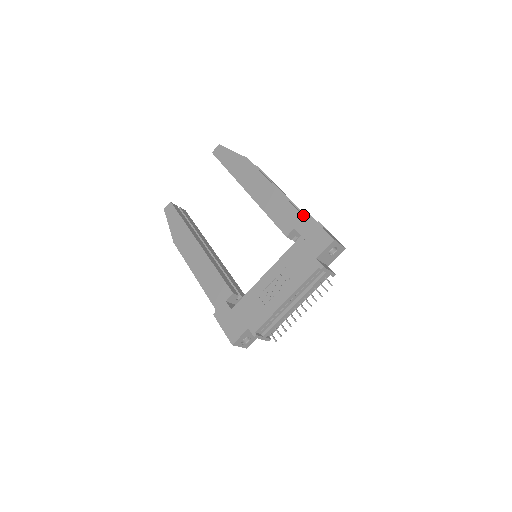
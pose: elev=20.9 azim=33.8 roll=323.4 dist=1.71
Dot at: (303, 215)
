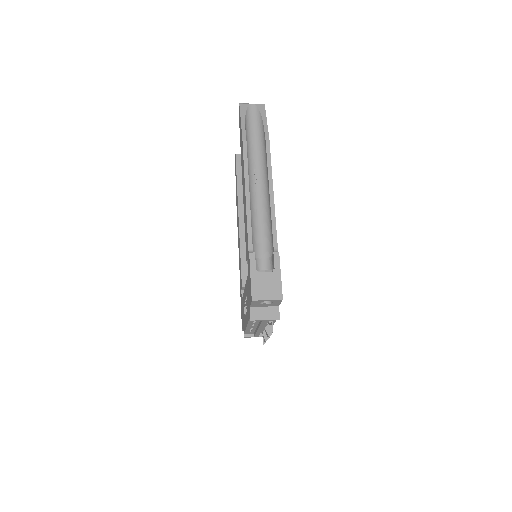
Dot at: (248, 251)
